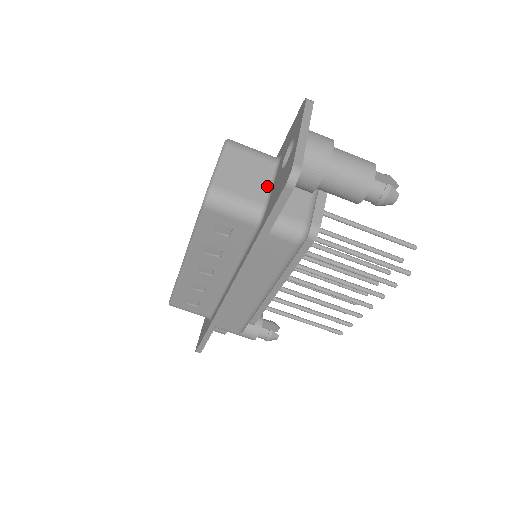
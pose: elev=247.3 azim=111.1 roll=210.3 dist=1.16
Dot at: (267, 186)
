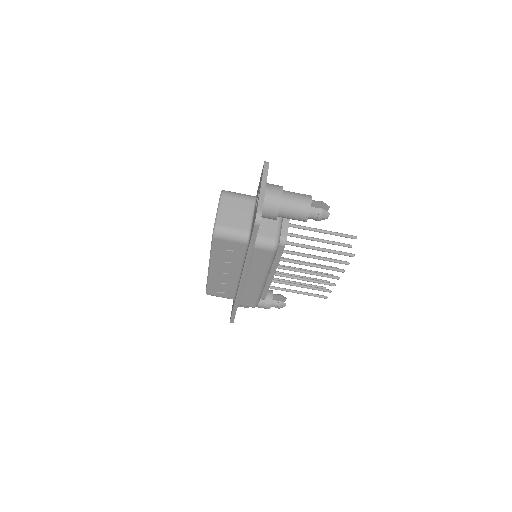
Dot at: (250, 218)
